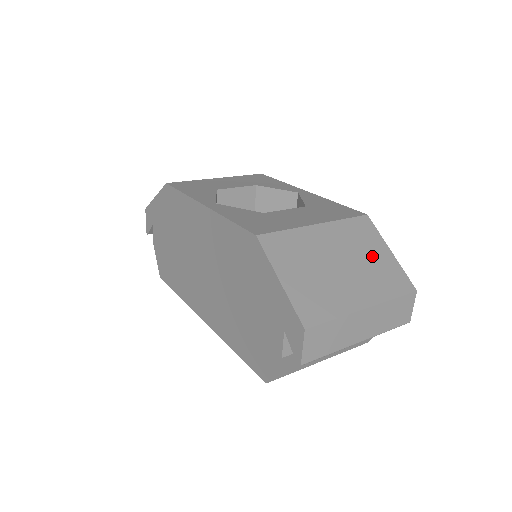
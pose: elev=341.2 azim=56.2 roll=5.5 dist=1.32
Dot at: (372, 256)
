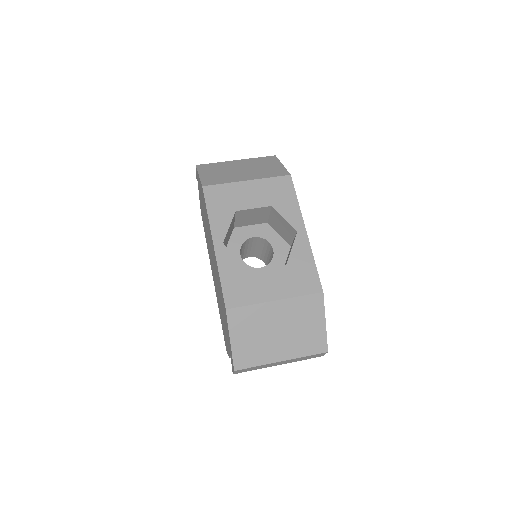
Dot at: (307, 326)
